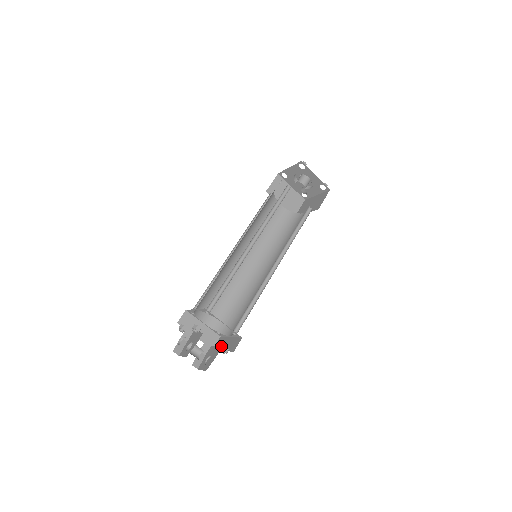
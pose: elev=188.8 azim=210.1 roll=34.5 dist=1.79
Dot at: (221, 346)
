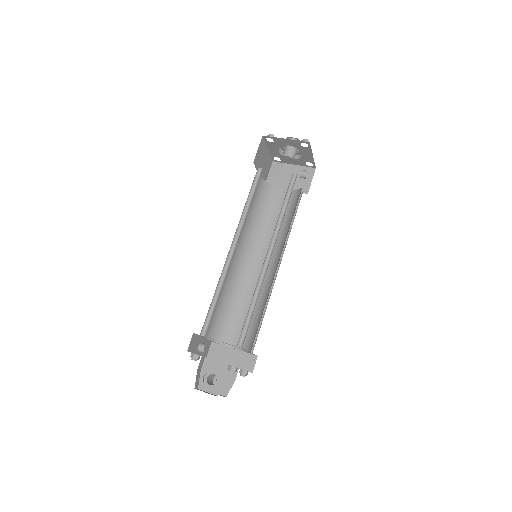
Dot at: (223, 358)
